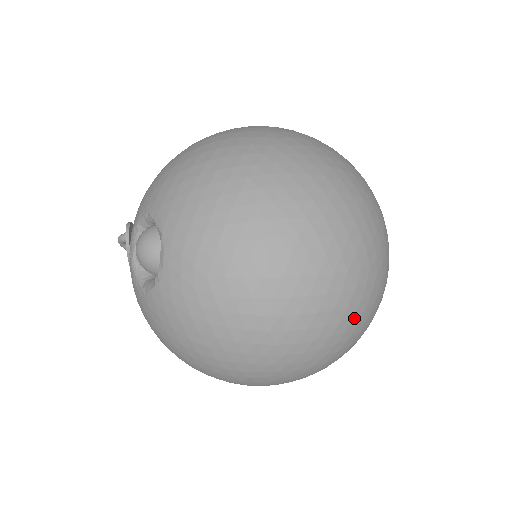
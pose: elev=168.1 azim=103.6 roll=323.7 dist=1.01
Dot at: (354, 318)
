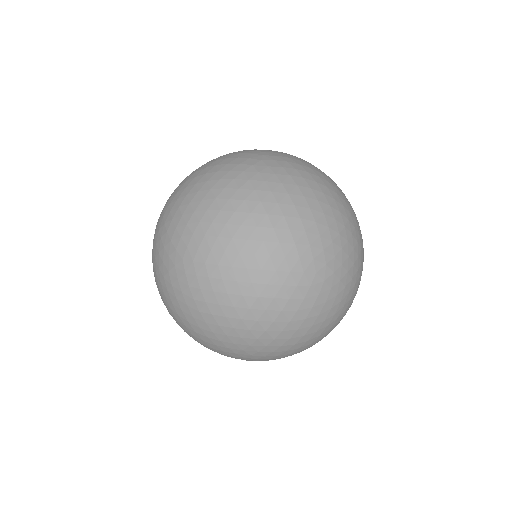
Dot at: (234, 181)
